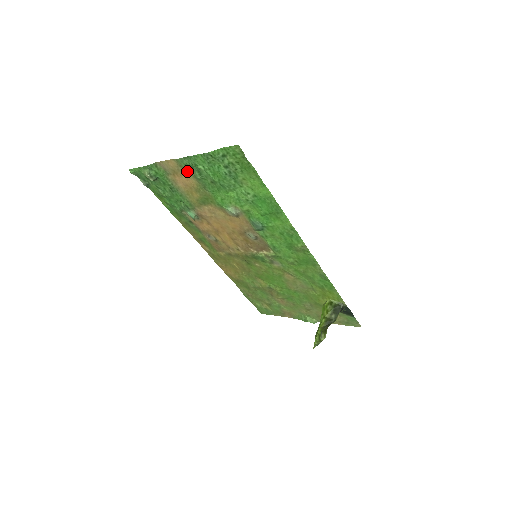
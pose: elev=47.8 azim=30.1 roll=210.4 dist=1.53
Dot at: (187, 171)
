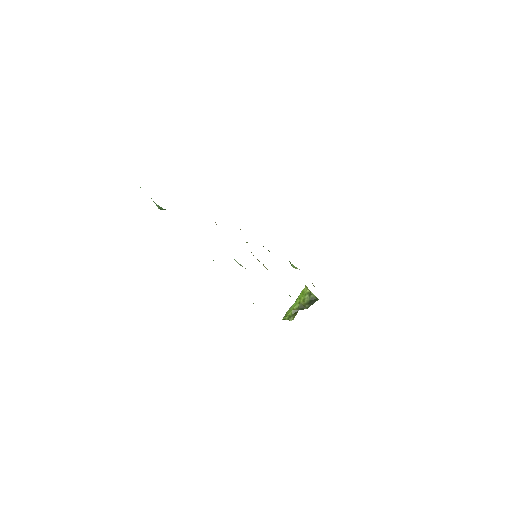
Dot at: occluded
